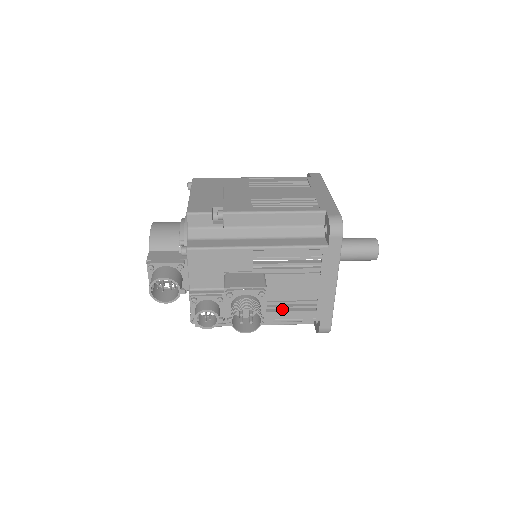
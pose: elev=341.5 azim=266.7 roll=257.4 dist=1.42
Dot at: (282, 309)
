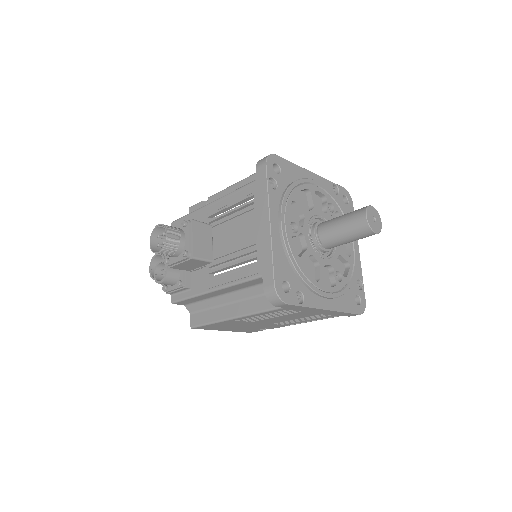
Dot at: (233, 271)
